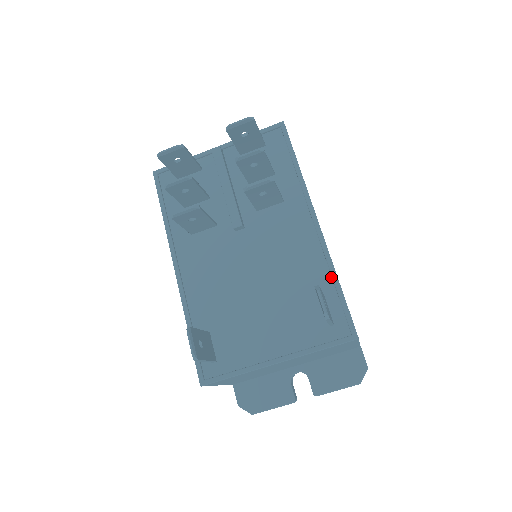
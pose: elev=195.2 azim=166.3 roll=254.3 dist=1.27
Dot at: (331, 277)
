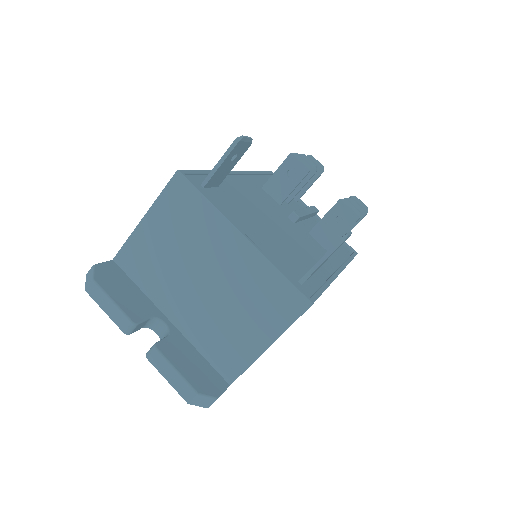
Dot at: (323, 283)
